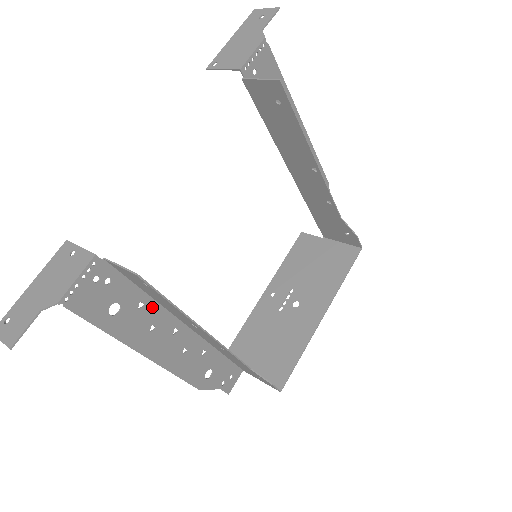
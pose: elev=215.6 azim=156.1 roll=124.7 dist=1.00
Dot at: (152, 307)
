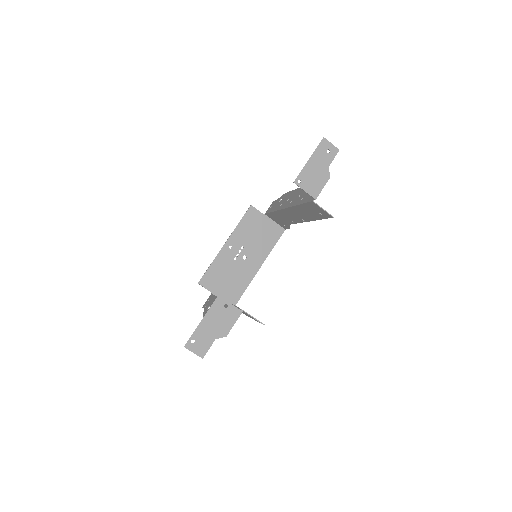
Dot at: occluded
